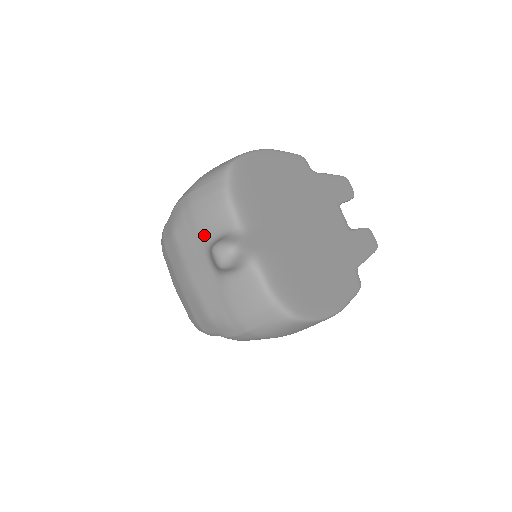
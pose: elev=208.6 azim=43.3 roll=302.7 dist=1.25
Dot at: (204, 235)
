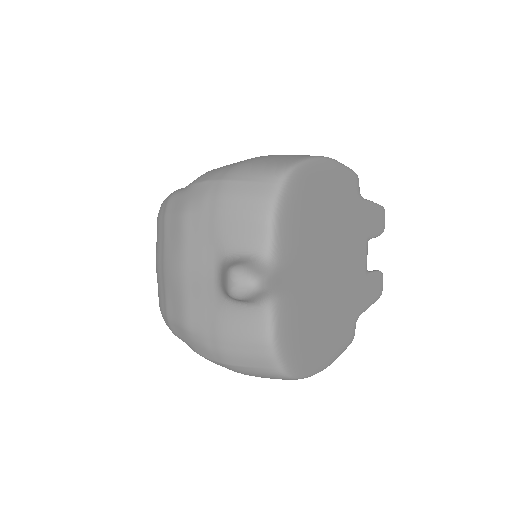
Dot at: (223, 241)
